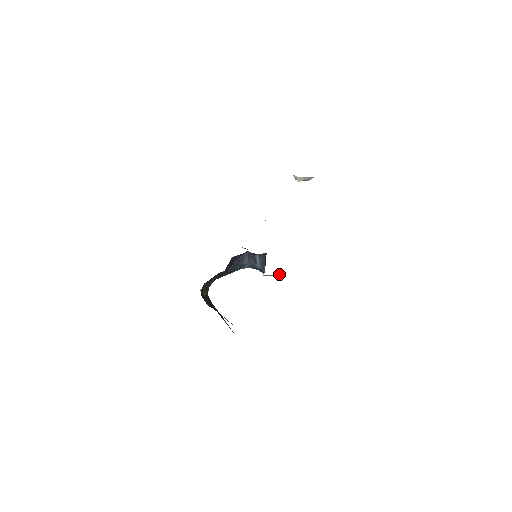
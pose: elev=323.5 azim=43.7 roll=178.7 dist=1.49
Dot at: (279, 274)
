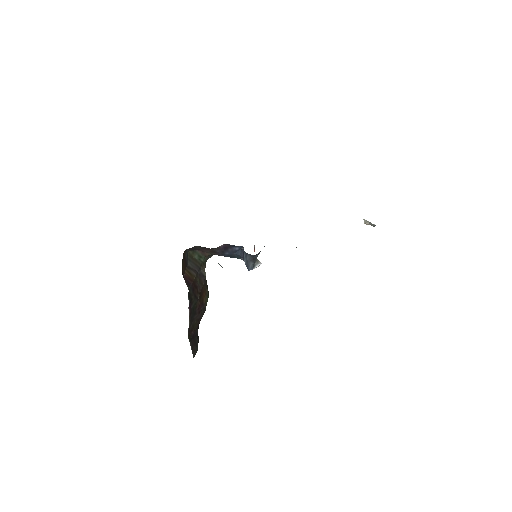
Dot at: occluded
